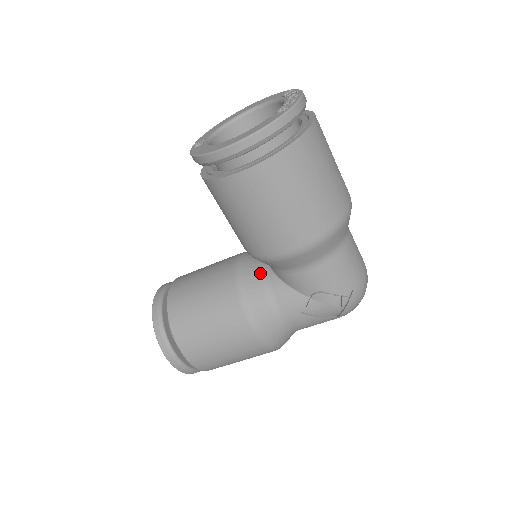
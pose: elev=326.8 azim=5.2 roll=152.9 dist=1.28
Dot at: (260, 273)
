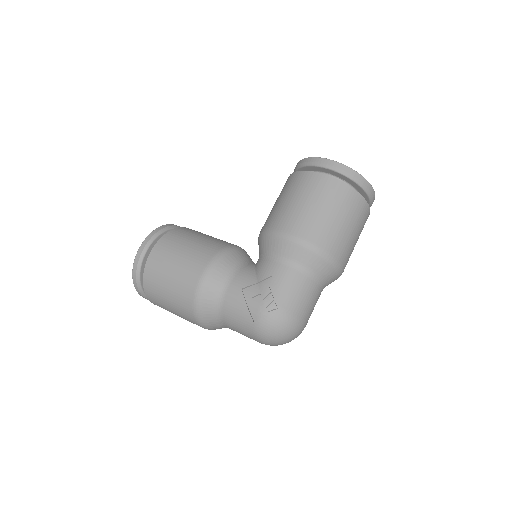
Dot at: (248, 259)
